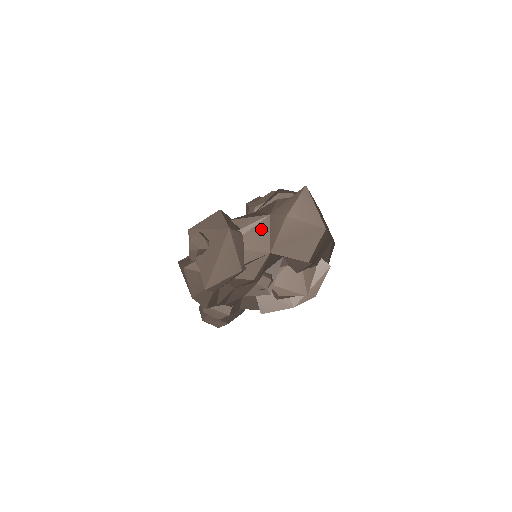
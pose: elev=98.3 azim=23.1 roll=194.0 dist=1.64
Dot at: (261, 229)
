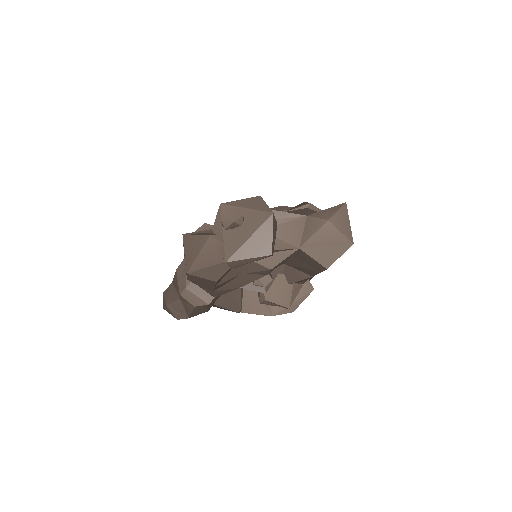
Dot at: (296, 225)
